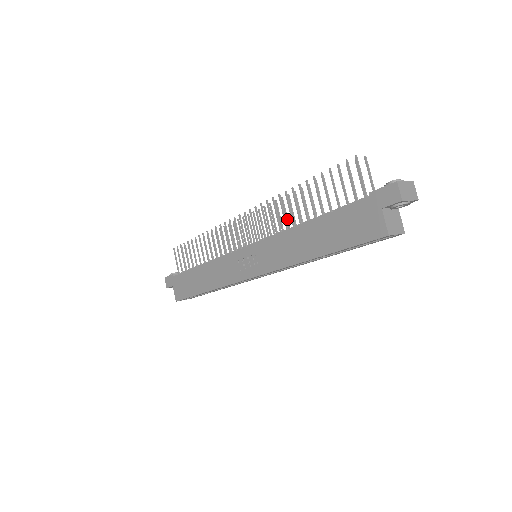
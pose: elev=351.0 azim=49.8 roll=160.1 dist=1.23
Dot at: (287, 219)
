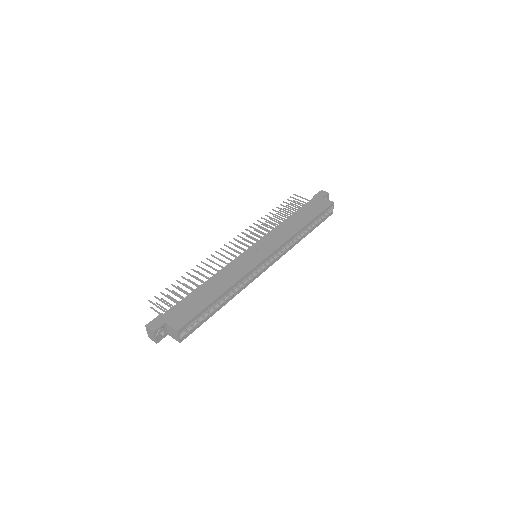
Dot at: occluded
